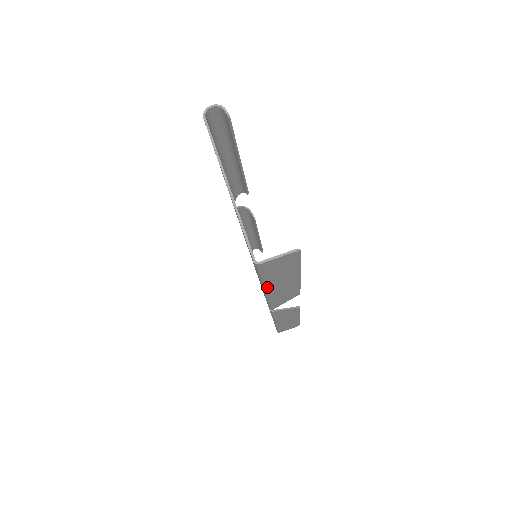
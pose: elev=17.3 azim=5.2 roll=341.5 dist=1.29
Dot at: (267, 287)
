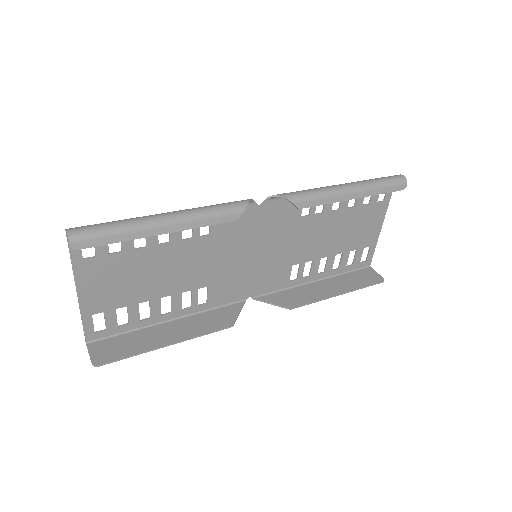
Dot at: (158, 326)
